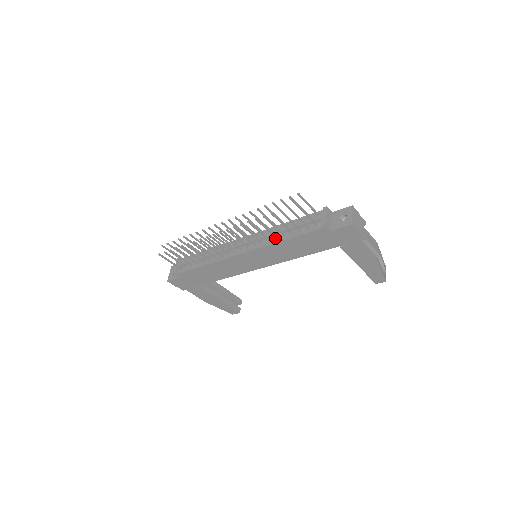
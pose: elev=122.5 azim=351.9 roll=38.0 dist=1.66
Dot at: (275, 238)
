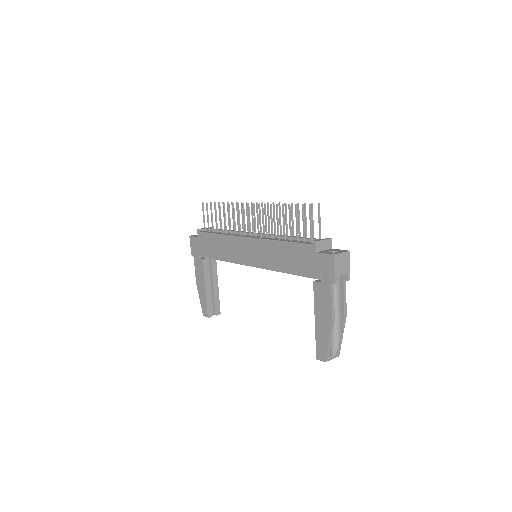
Dot at: (277, 238)
